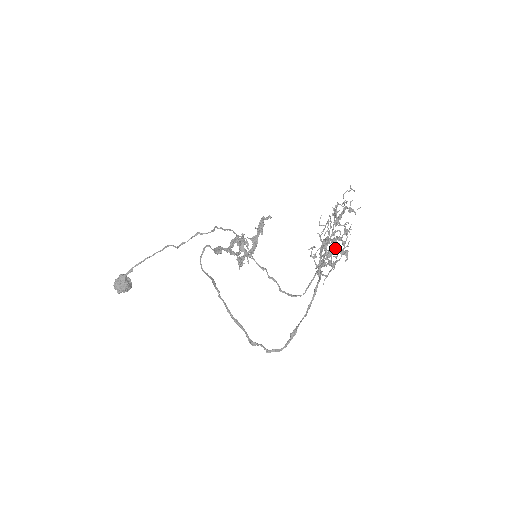
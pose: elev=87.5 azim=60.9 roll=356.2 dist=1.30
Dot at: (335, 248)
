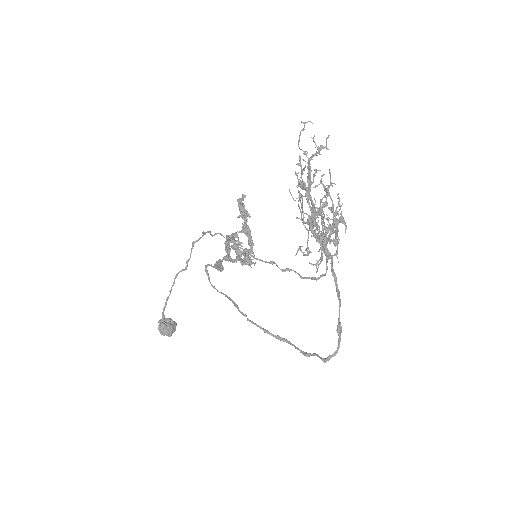
Dot at: (323, 235)
